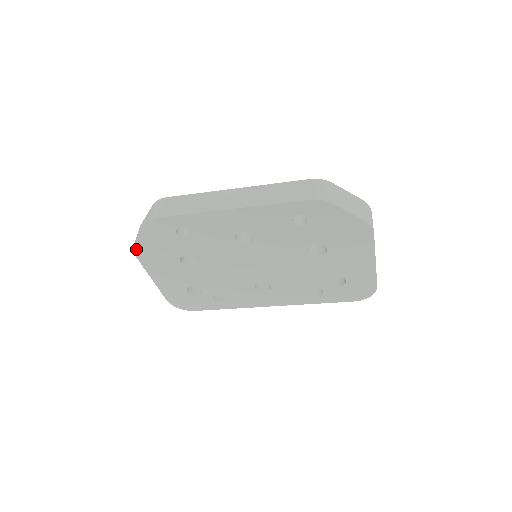
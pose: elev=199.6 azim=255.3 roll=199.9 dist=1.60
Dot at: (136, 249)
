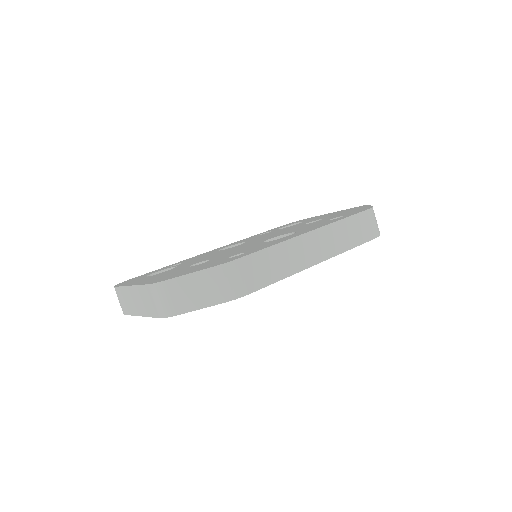
Dot at: (171, 315)
